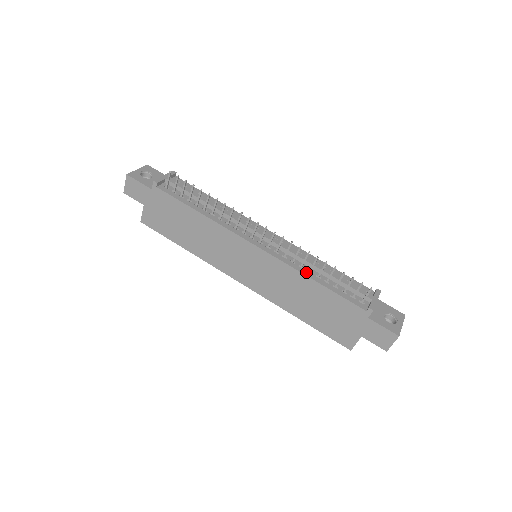
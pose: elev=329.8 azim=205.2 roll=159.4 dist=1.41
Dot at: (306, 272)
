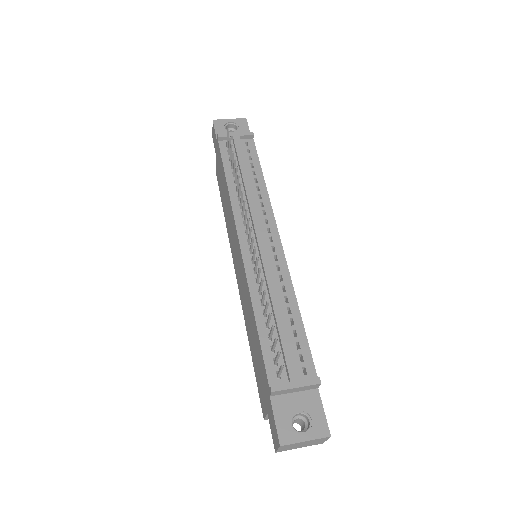
Dot at: (257, 300)
